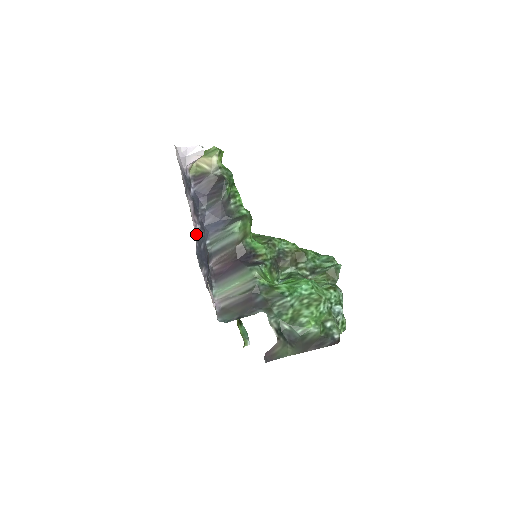
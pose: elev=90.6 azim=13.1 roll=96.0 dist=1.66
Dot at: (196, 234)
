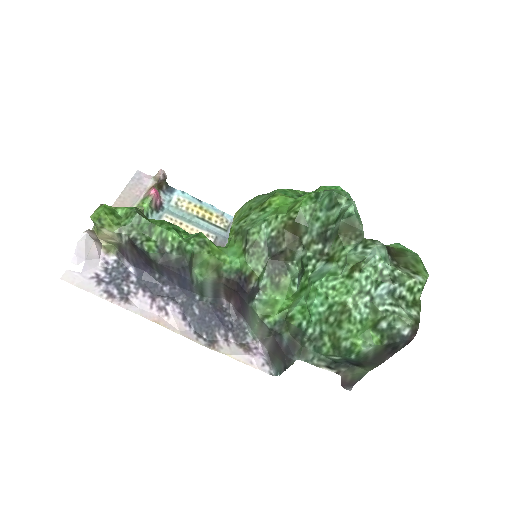
Dot at: (174, 322)
